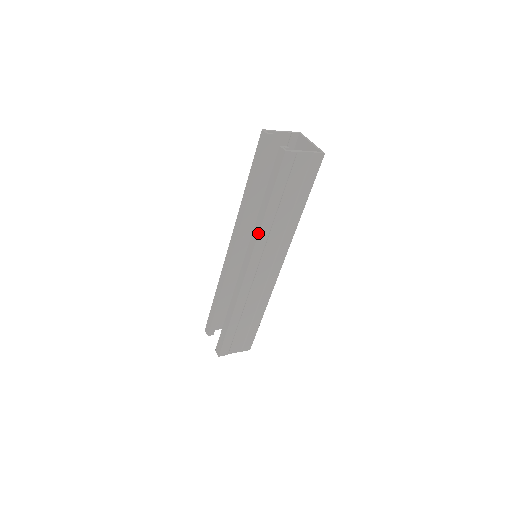
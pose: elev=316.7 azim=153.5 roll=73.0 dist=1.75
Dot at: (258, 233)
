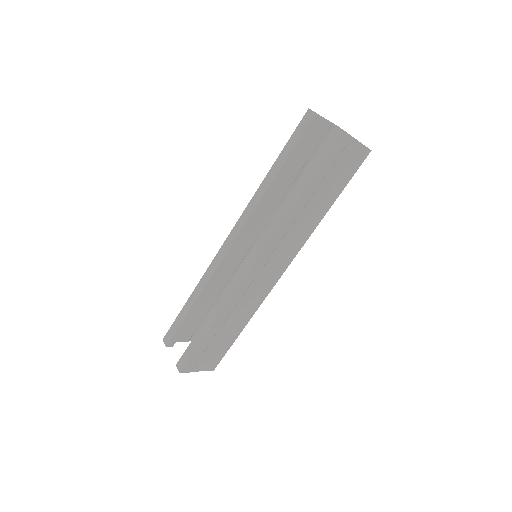
Dot at: (280, 224)
